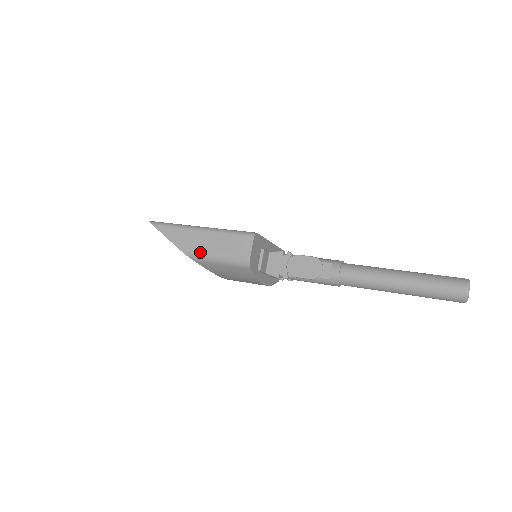
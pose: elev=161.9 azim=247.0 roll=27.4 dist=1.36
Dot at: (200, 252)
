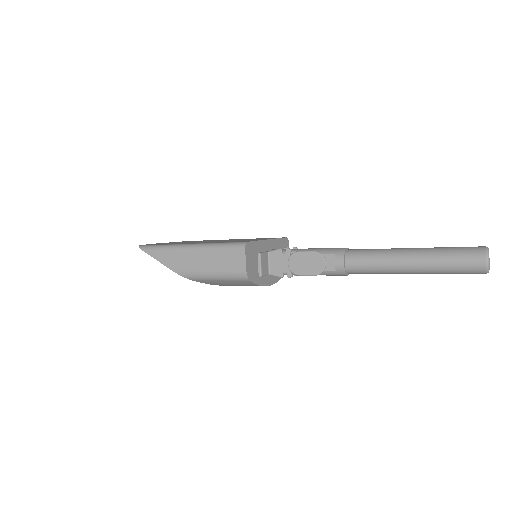
Dot at: (195, 272)
